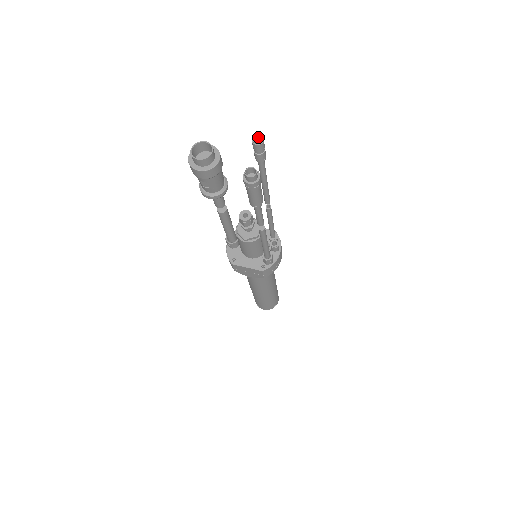
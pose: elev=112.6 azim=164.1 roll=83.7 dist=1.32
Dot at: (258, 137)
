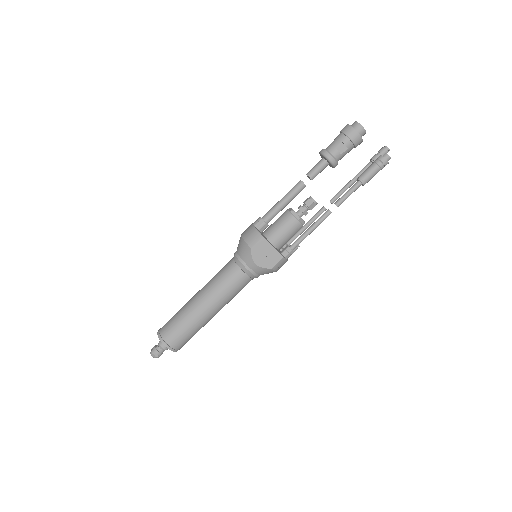
Dot at: (385, 149)
